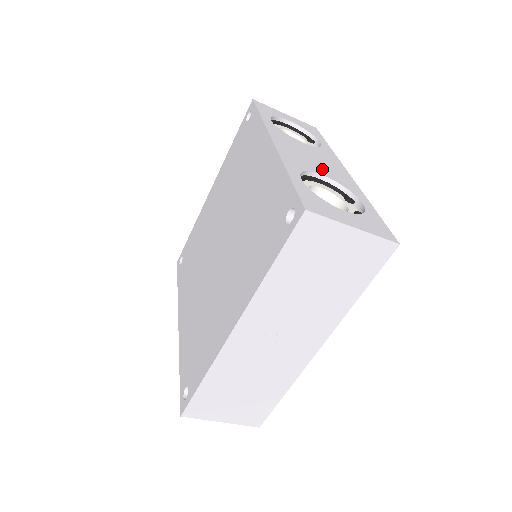
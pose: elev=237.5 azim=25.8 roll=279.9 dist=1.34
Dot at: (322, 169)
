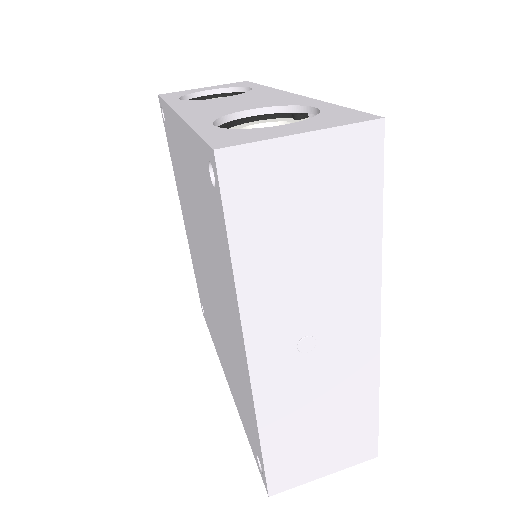
Dot at: (250, 105)
